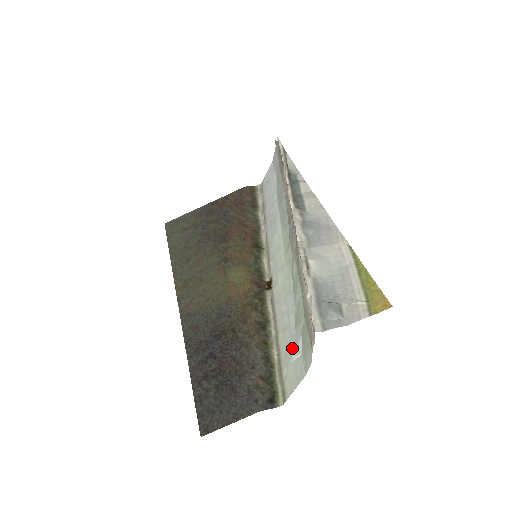
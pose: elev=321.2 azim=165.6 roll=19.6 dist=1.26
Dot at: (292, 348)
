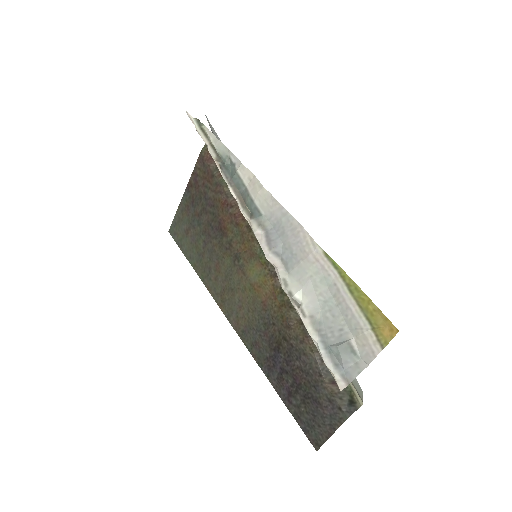
Dot at: occluded
